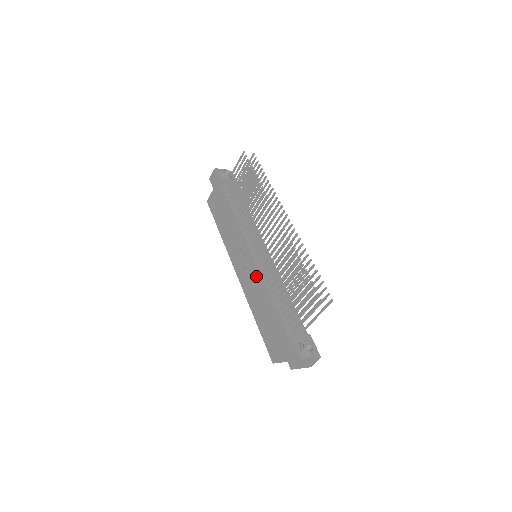
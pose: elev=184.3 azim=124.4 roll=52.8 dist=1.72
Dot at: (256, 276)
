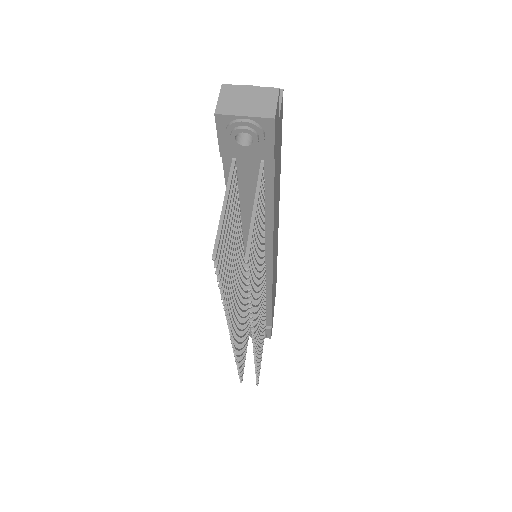
Dot at: occluded
